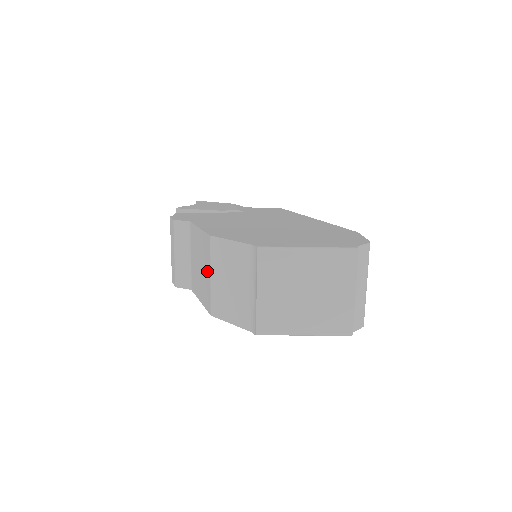
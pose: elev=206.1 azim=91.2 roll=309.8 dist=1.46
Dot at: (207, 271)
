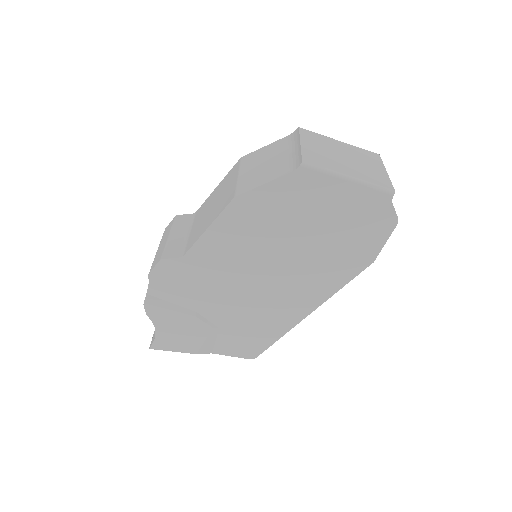
Dot at: (231, 182)
